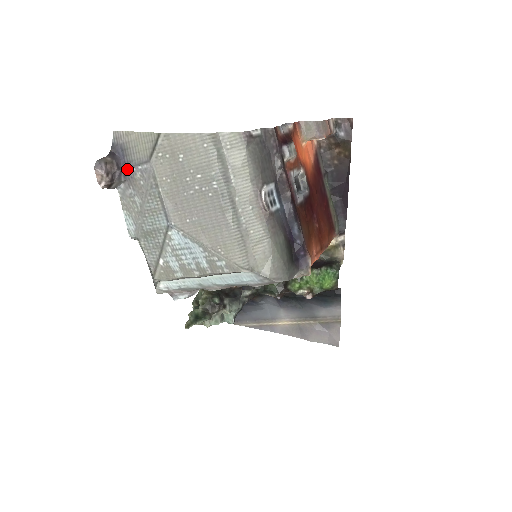
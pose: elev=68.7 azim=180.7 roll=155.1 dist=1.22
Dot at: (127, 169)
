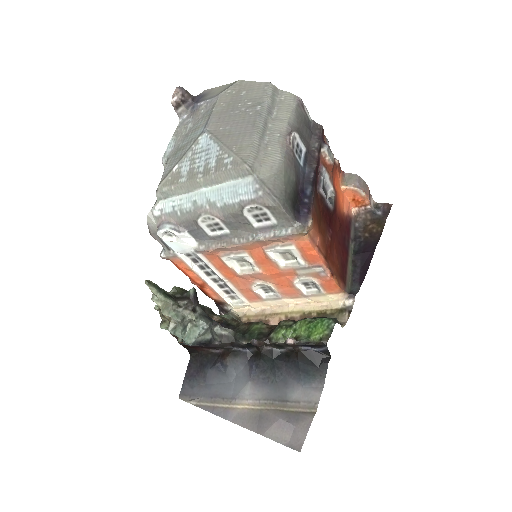
Dot at: (198, 103)
